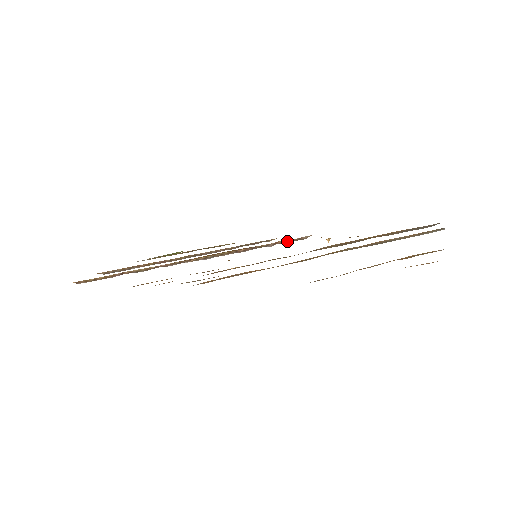
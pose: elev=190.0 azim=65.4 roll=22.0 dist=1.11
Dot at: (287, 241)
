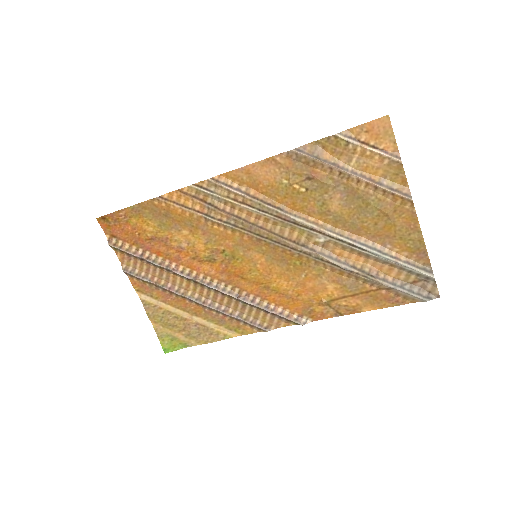
Dot at: (285, 315)
